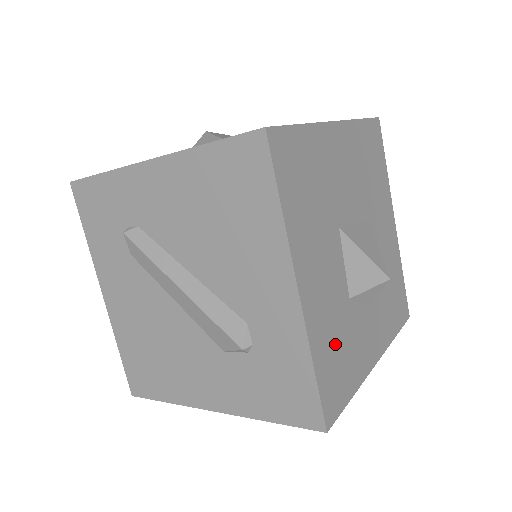
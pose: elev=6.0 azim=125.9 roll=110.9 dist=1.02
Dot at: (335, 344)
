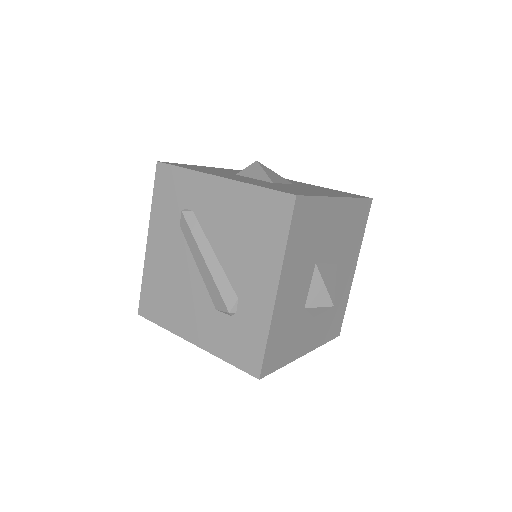
Dot at: (285, 331)
